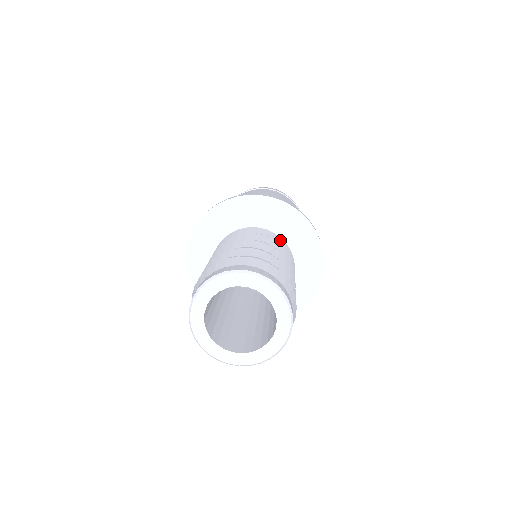
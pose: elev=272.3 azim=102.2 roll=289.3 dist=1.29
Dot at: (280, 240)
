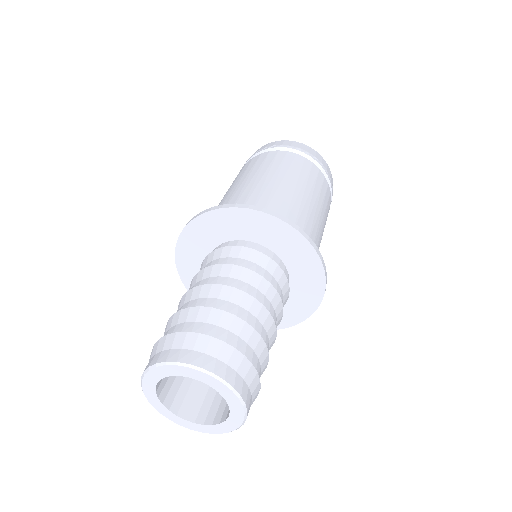
Dot at: (275, 269)
